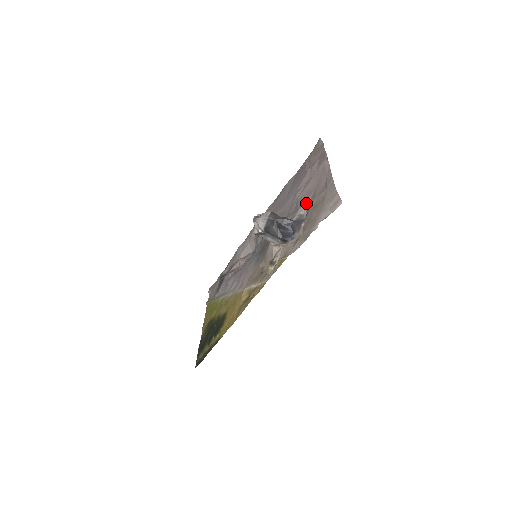
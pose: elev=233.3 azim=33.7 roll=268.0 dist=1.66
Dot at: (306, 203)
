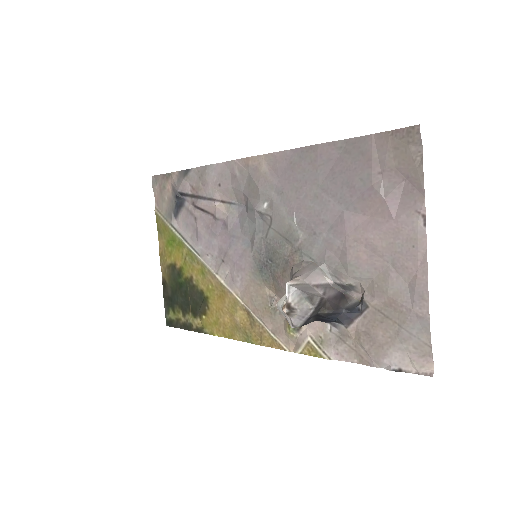
Dot at: (365, 278)
